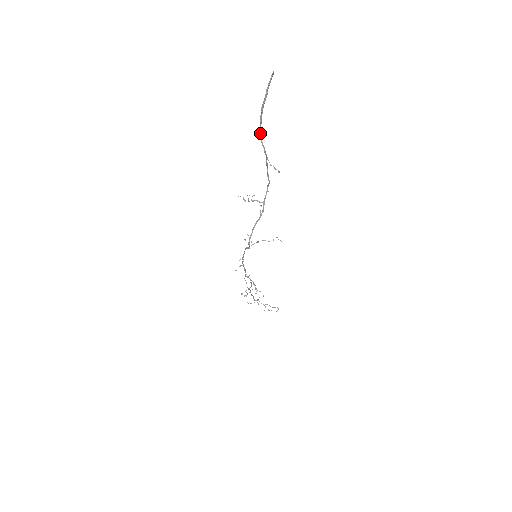
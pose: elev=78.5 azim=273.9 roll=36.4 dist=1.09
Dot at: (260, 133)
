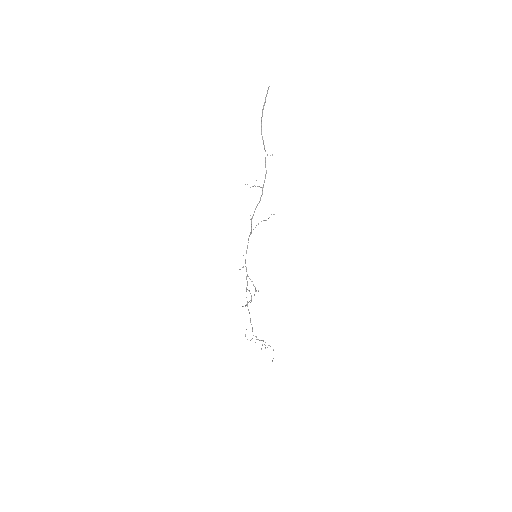
Dot at: (261, 129)
